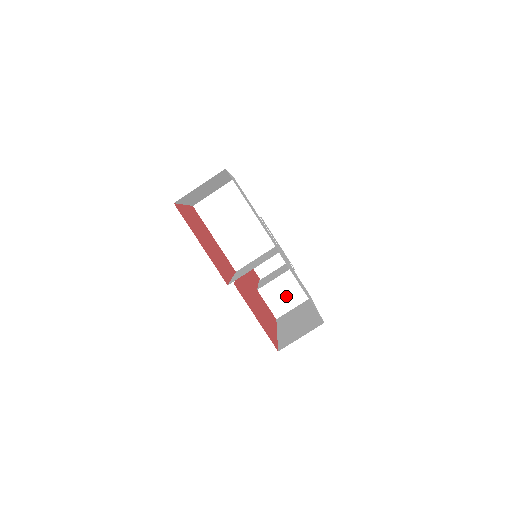
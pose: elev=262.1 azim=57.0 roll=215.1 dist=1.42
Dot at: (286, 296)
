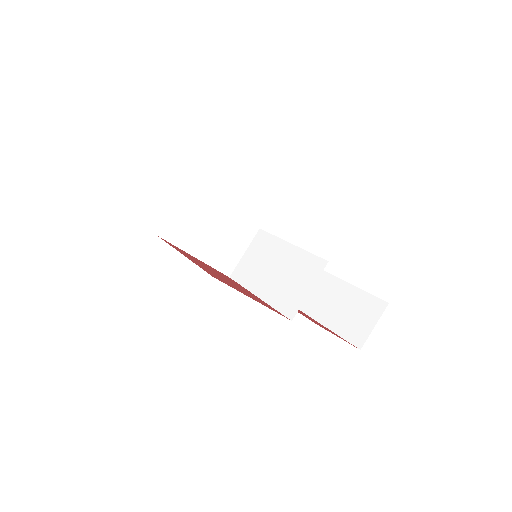
Dot at: occluded
